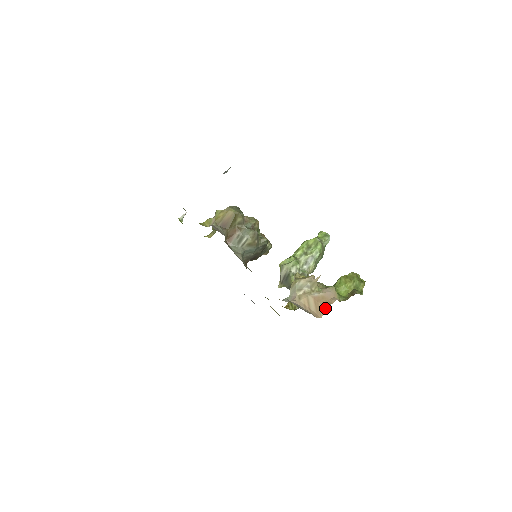
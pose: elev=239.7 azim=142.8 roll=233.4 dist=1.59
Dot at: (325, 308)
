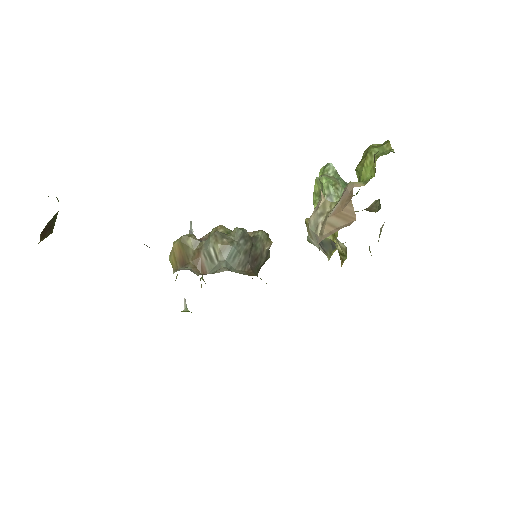
Dot at: (350, 206)
